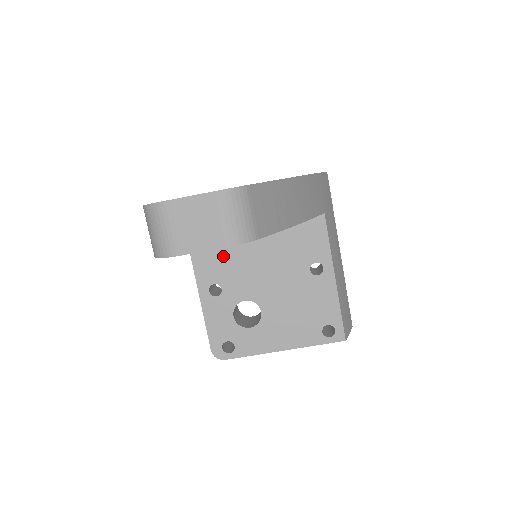
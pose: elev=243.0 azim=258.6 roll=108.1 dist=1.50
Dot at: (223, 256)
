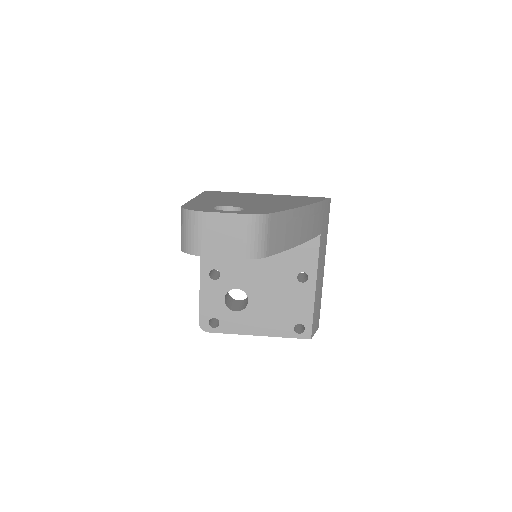
Dot at: occluded
